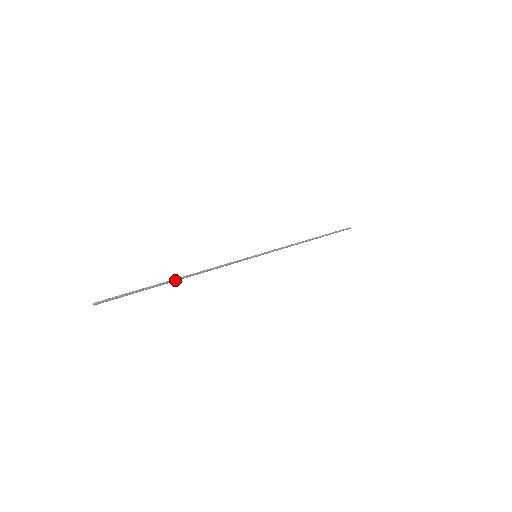
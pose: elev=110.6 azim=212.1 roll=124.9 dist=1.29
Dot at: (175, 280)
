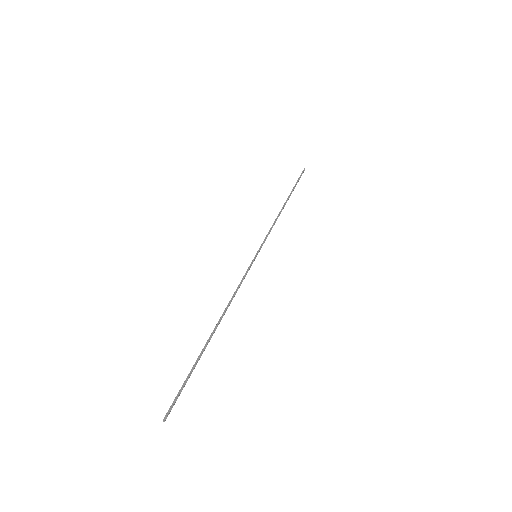
Dot at: occluded
